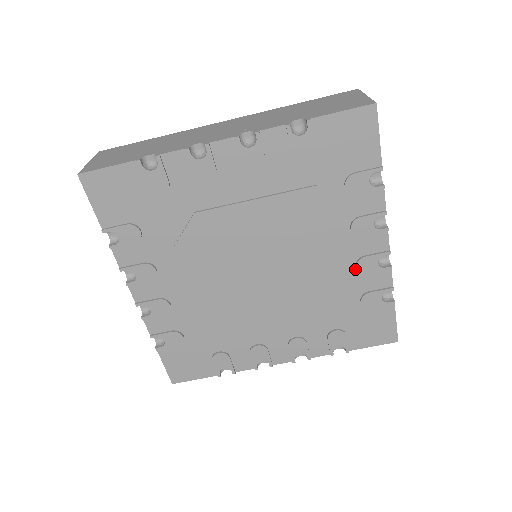
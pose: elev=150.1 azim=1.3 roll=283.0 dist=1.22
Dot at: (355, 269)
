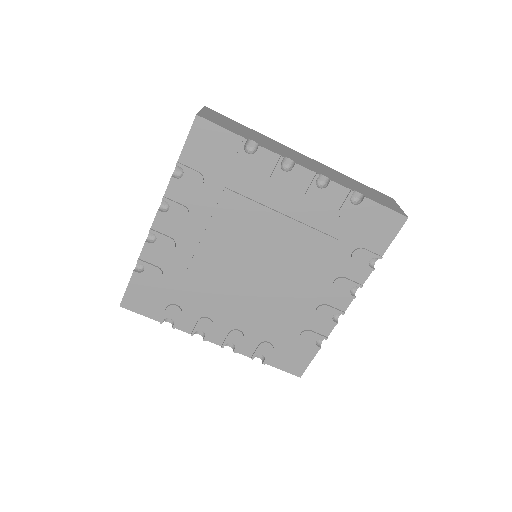
Dot at: (312, 206)
